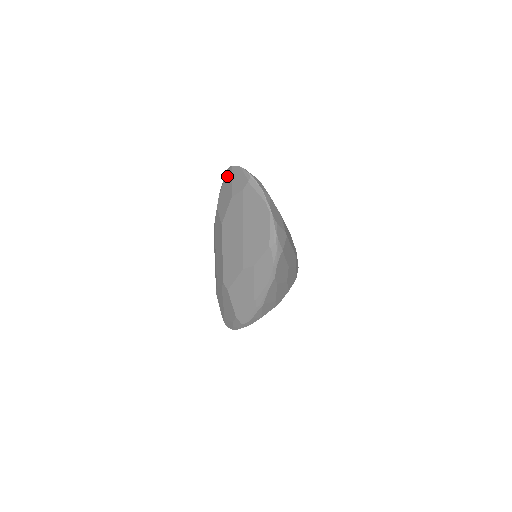
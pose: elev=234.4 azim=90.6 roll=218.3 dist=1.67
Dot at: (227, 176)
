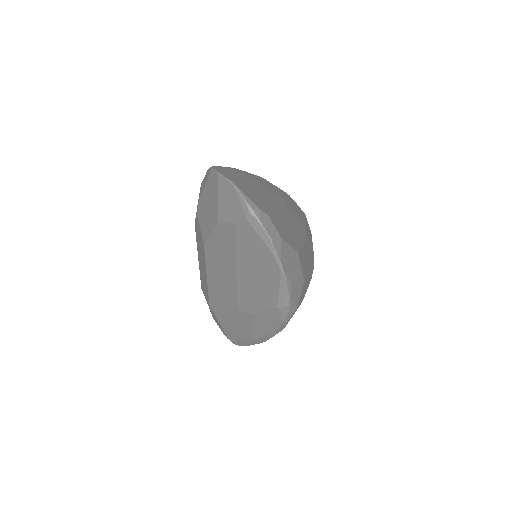
Dot at: (211, 183)
